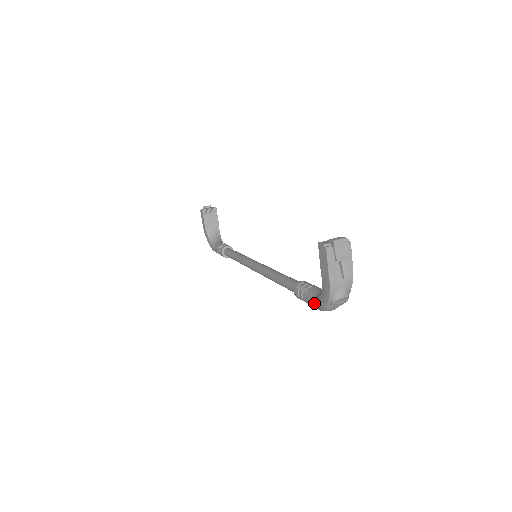
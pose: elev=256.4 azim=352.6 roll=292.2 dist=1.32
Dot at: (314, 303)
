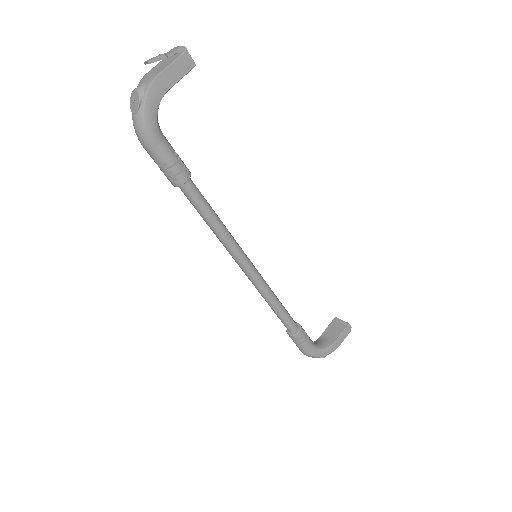
Dot at: occluded
